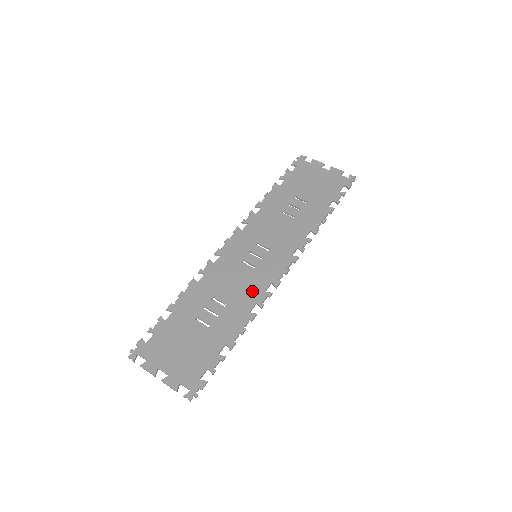
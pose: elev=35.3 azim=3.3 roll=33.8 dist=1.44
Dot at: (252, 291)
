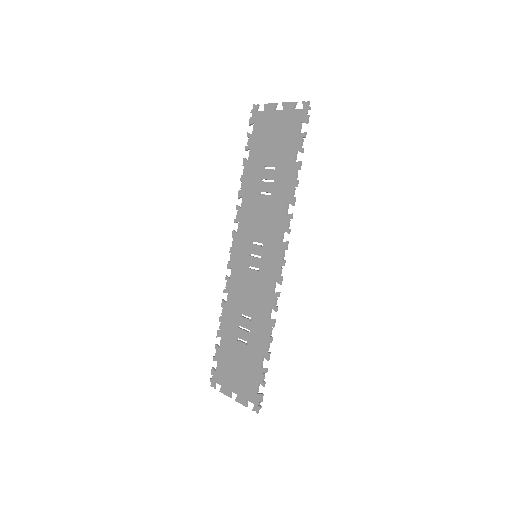
Dot at: (264, 297)
